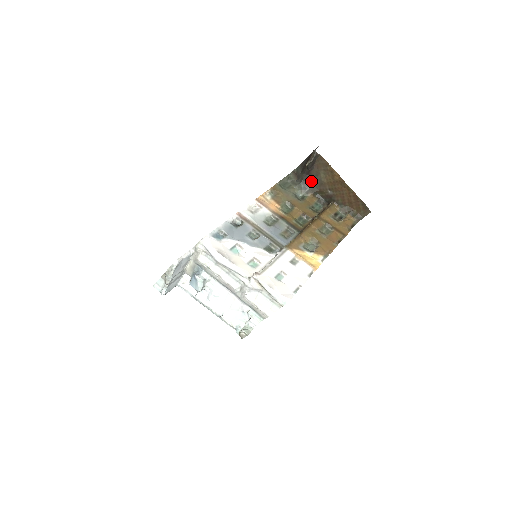
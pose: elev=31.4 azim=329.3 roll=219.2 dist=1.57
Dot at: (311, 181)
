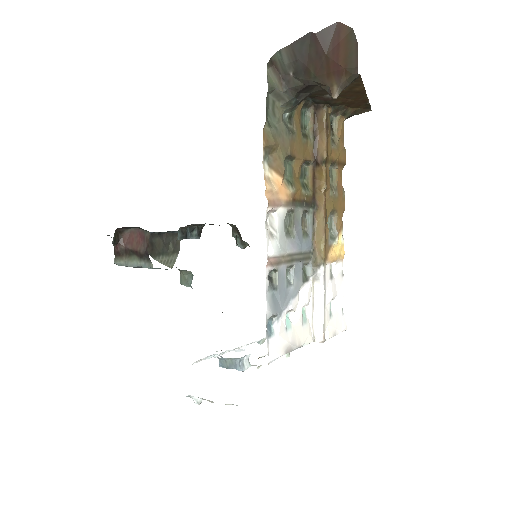
Dot at: (310, 90)
